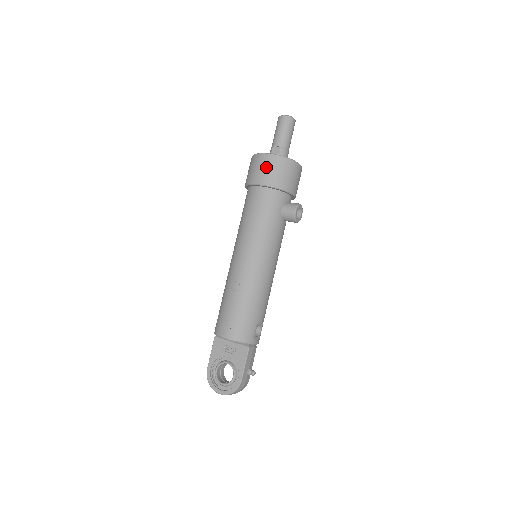
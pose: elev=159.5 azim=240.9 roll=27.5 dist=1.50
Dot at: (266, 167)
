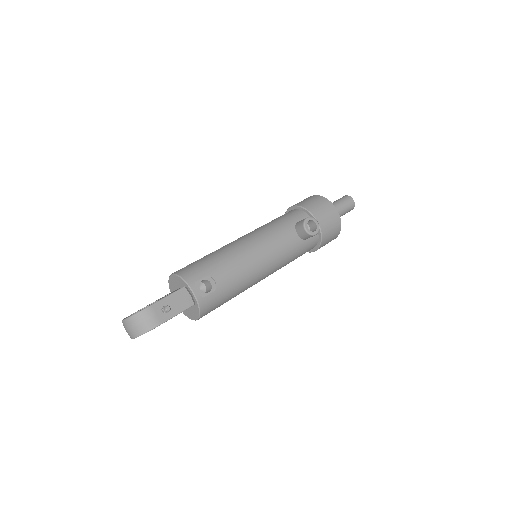
Dot at: (303, 200)
